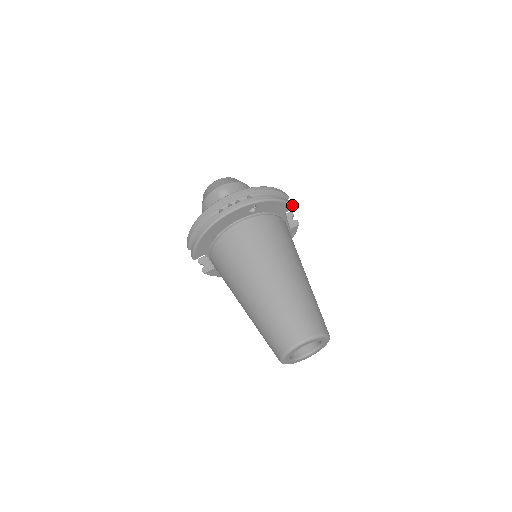
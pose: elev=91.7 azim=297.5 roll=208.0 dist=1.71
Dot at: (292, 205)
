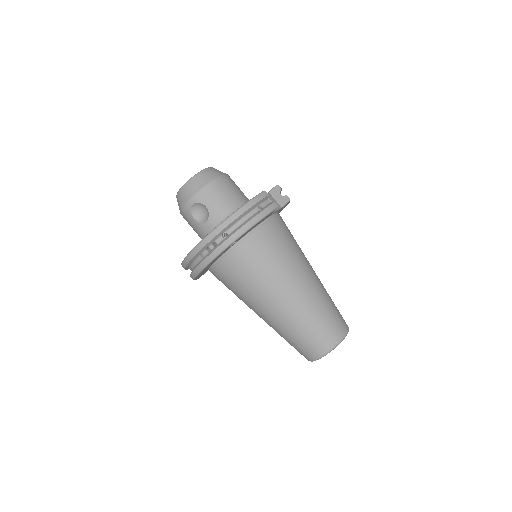
Dot at: (274, 209)
